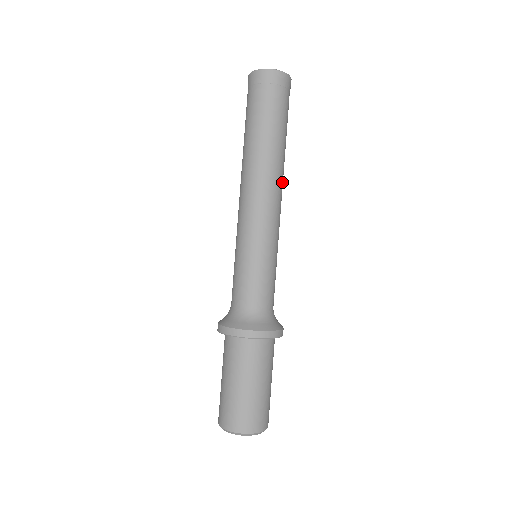
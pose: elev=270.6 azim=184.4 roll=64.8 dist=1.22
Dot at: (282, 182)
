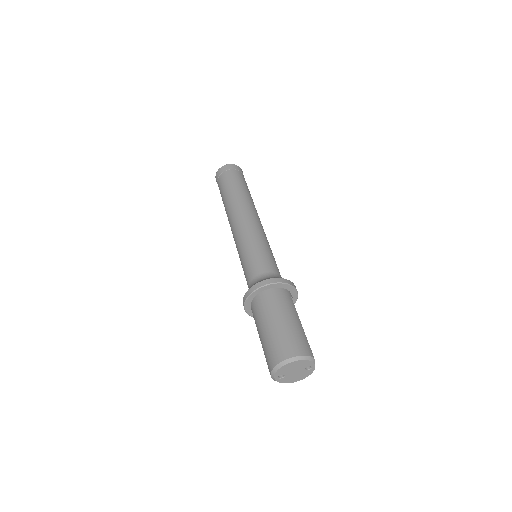
Dot at: (254, 209)
